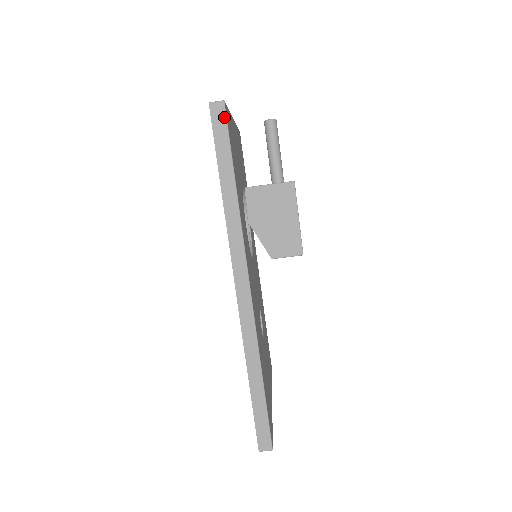
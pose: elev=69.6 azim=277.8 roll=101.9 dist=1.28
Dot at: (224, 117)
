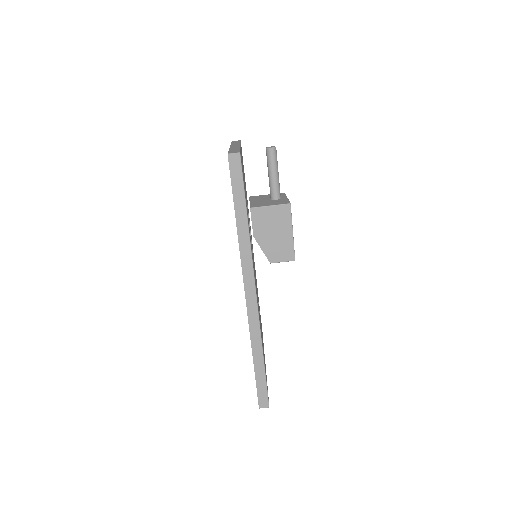
Dot at: (240, 165)
